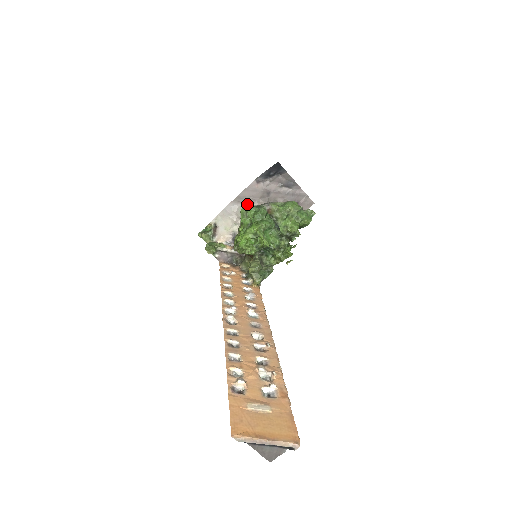
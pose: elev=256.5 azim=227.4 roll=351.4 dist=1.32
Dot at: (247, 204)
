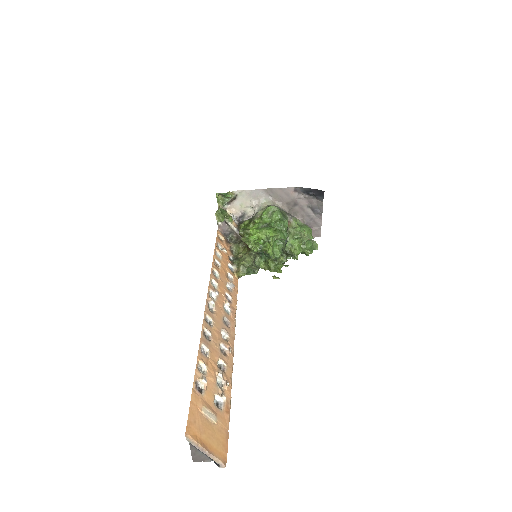
Dot at: (273, 200)
